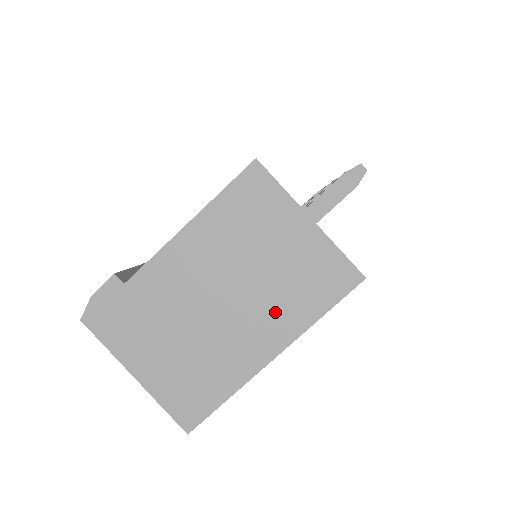
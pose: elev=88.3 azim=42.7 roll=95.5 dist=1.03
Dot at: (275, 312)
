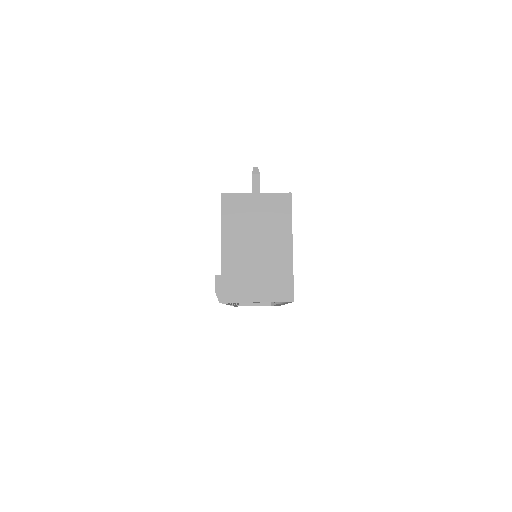
Dot at: (277, 232)
